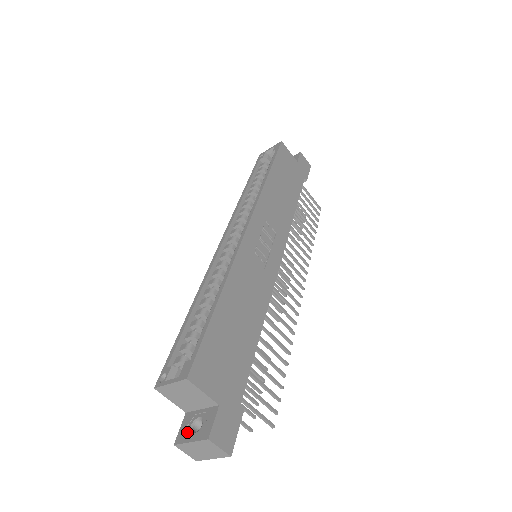
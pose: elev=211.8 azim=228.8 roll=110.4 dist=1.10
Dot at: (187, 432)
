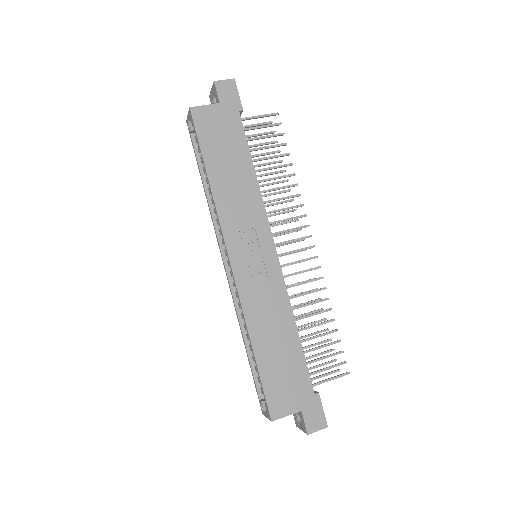
Dot at: (297, 421)
